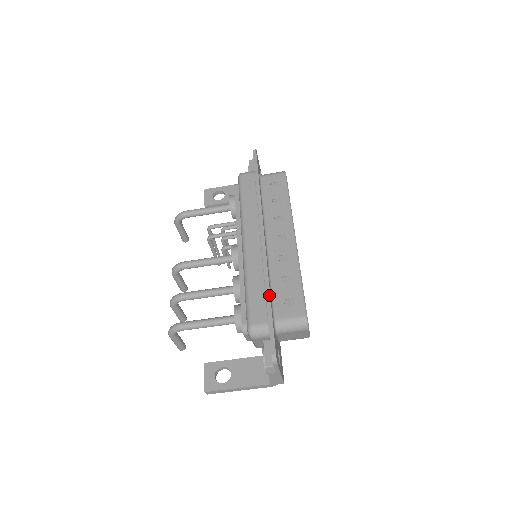
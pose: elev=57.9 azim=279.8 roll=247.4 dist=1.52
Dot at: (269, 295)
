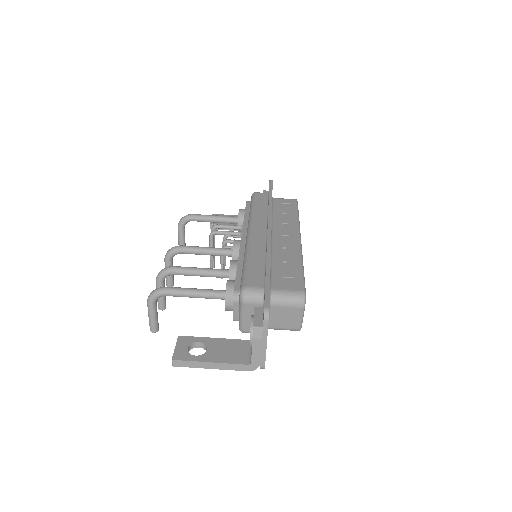
Dot at: (269, 266)
